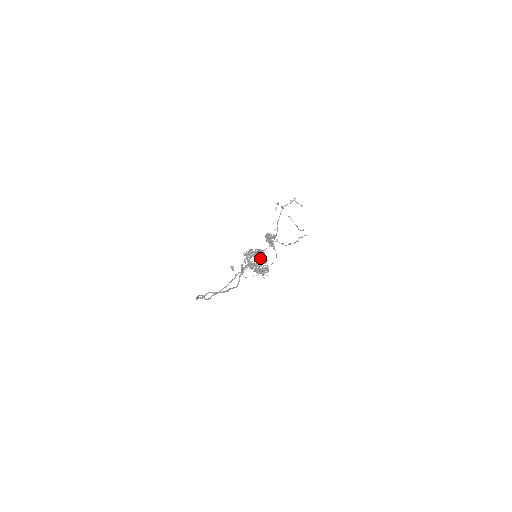
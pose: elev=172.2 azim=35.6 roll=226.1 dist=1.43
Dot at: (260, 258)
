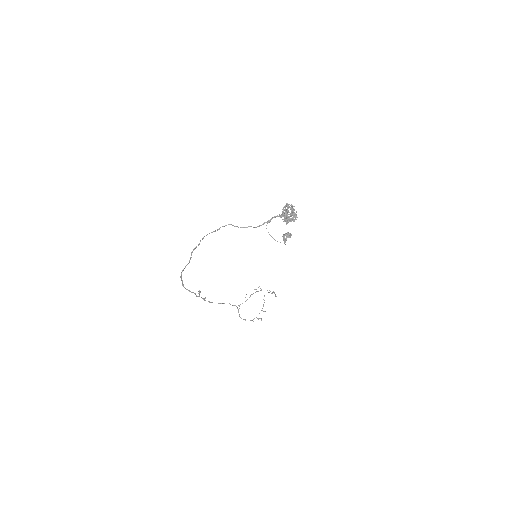
Dot at: (294, 213)
